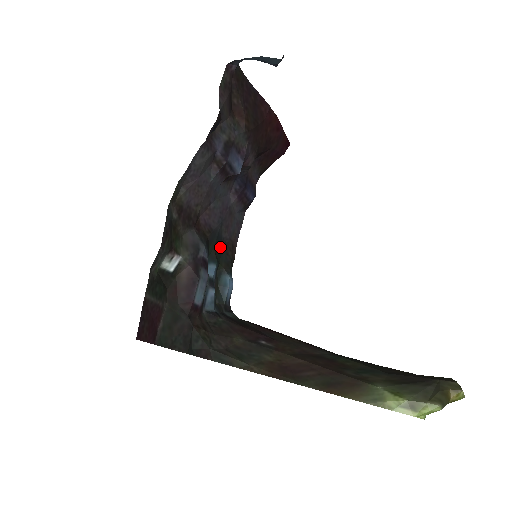
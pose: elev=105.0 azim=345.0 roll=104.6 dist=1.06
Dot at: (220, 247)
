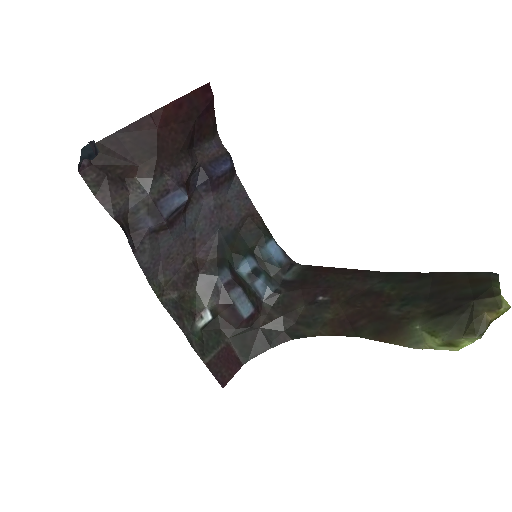
Dot at: (238, 237)
